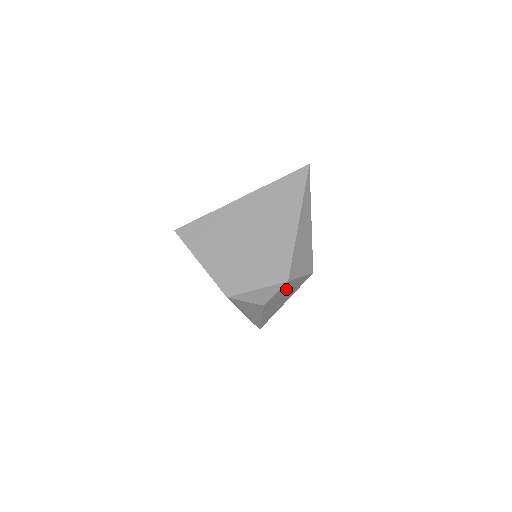
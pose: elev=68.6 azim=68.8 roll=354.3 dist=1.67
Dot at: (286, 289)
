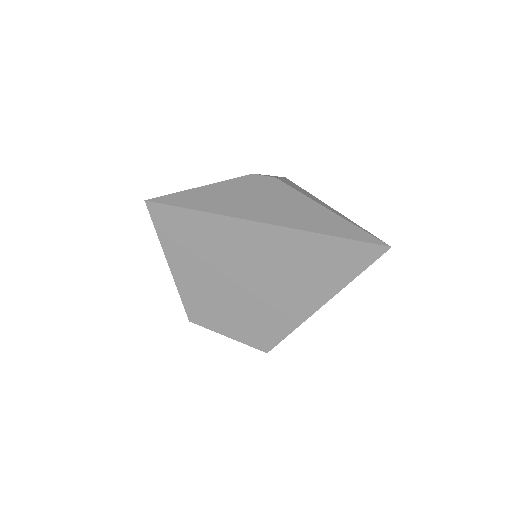
Dot at: occluded
